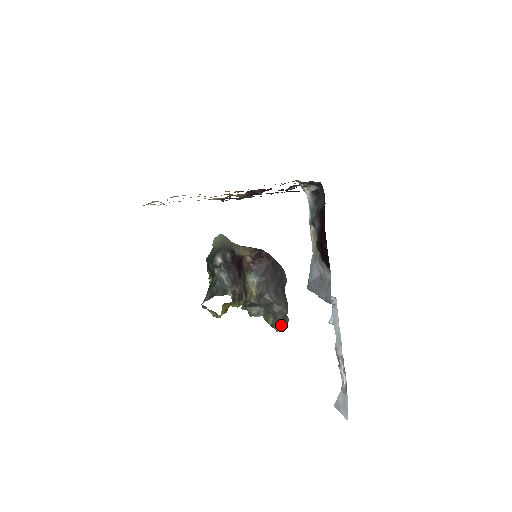
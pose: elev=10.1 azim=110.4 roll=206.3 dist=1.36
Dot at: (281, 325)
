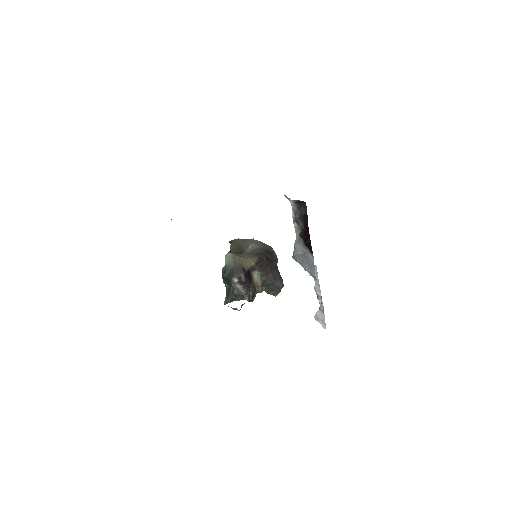
Dot at: occluded
